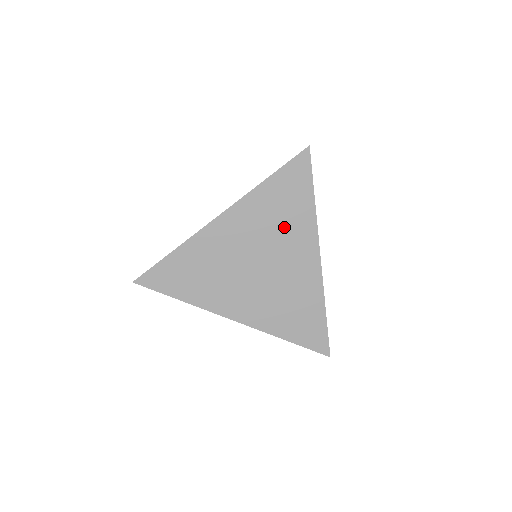
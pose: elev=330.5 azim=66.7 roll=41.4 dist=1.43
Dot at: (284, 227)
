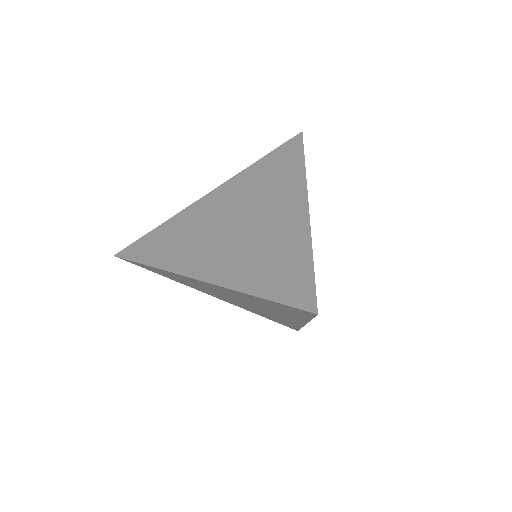
Dot at: (271, 188)
